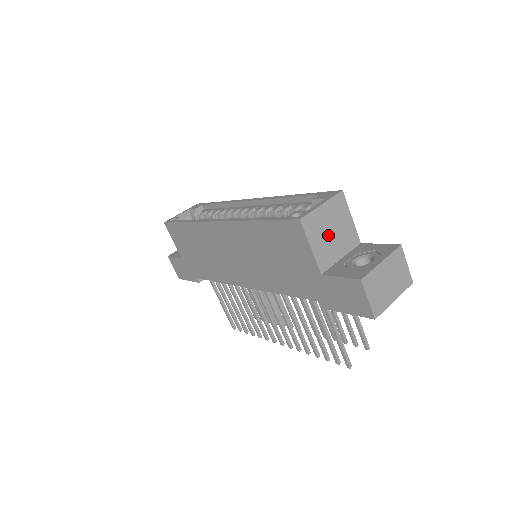
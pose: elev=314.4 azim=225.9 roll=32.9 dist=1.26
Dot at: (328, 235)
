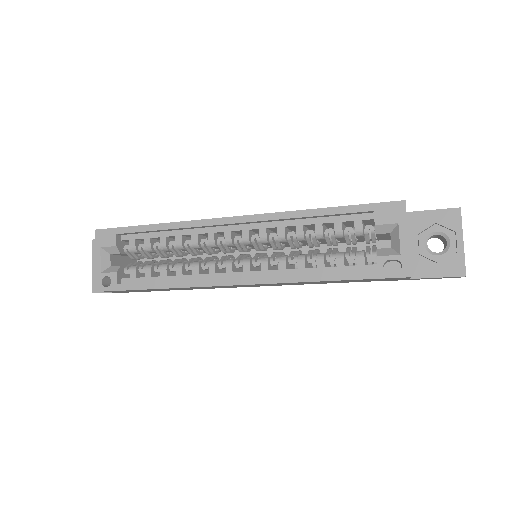
Dot at: occluded
